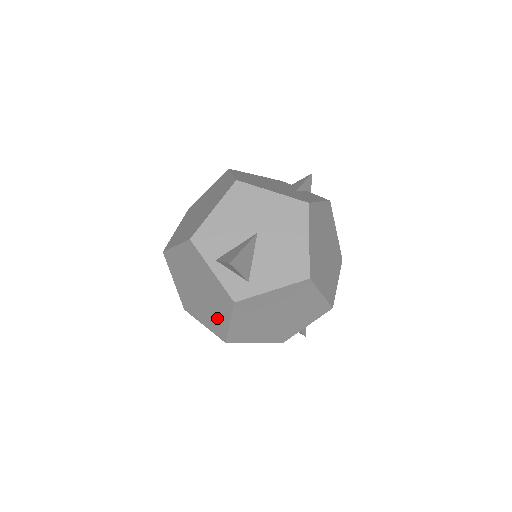
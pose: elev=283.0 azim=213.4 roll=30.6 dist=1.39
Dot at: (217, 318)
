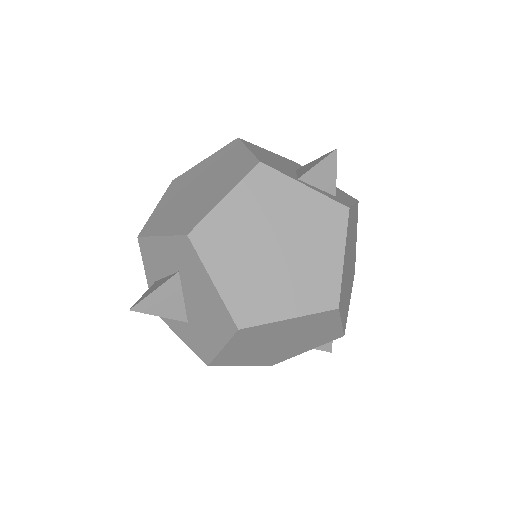
Dot at: (319, 270)
